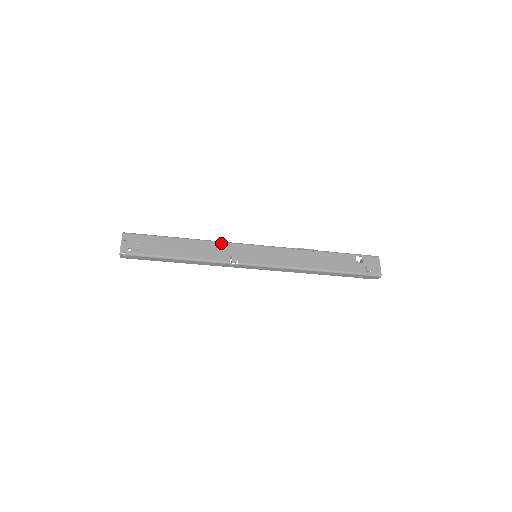
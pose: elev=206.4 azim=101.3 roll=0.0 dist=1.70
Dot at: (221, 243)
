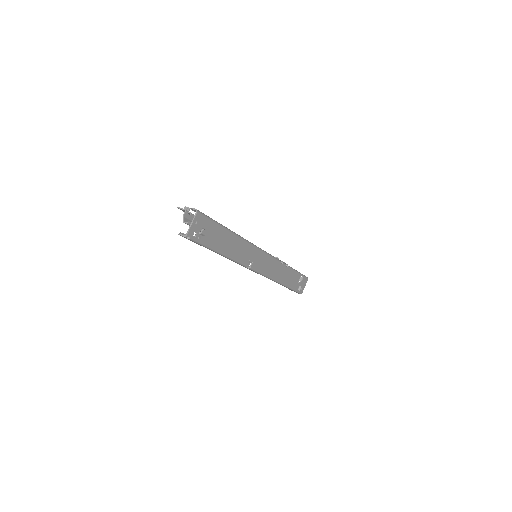
Dot at: (251, 245)
